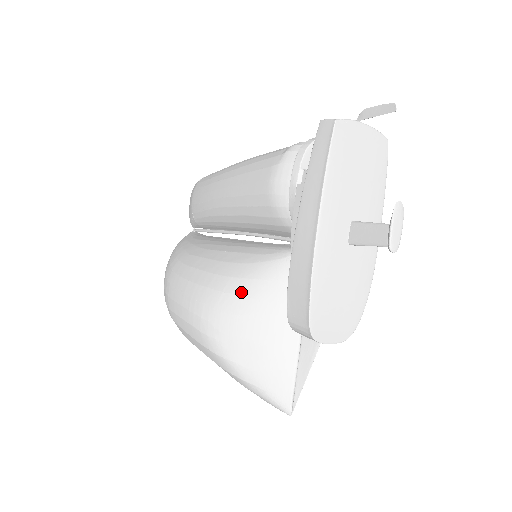
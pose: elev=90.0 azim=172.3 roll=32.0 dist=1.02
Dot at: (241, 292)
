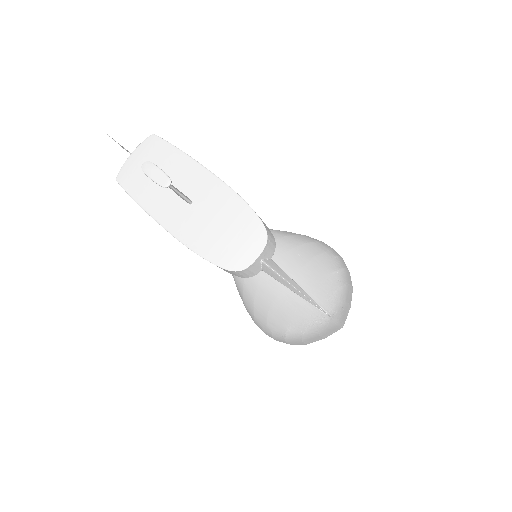
Dot at: (241, 293)
